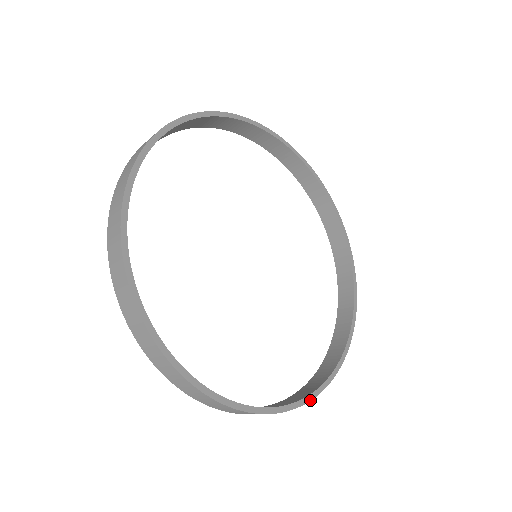
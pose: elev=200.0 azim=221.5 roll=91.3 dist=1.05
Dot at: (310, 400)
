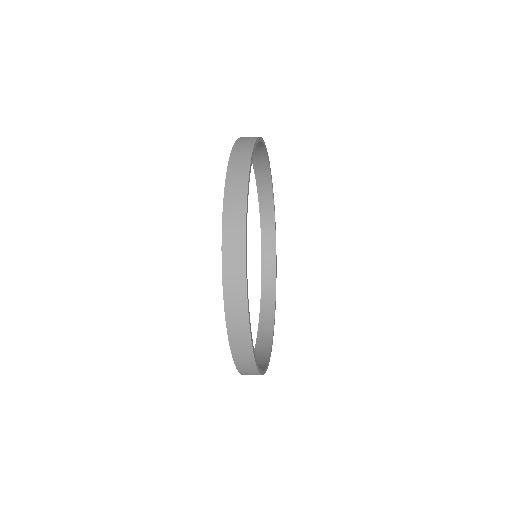
Dot at: (256, 362)
